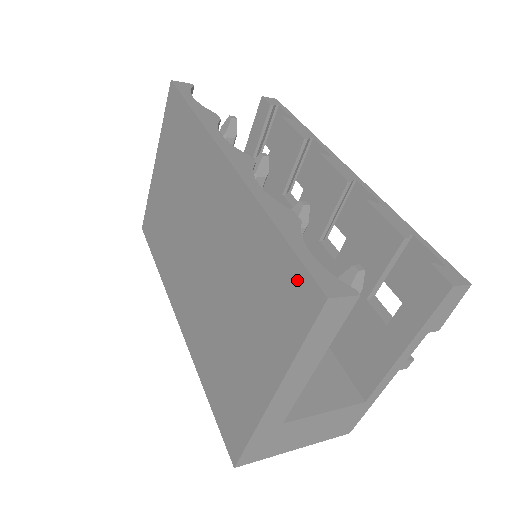
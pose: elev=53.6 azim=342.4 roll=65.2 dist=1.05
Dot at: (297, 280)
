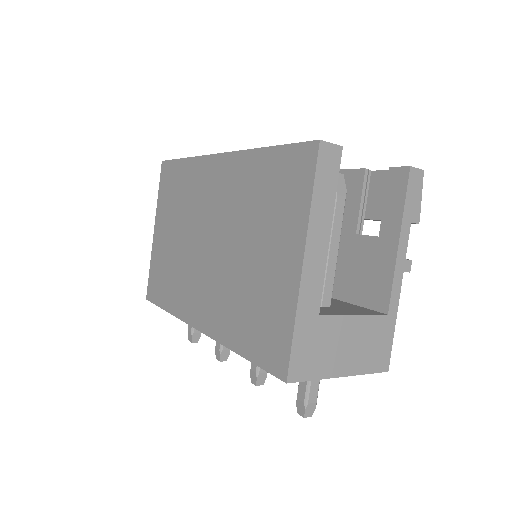
Dot at: (295, 157)
